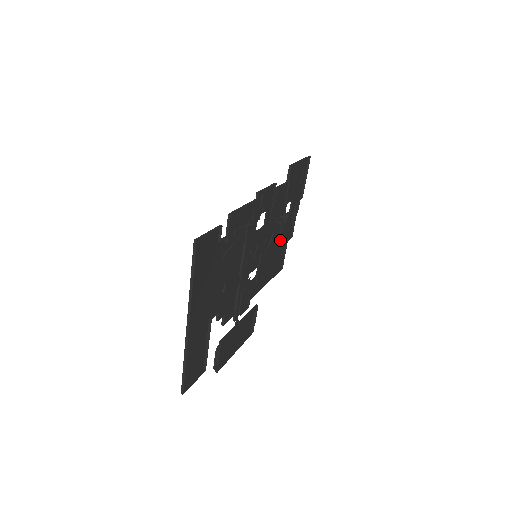
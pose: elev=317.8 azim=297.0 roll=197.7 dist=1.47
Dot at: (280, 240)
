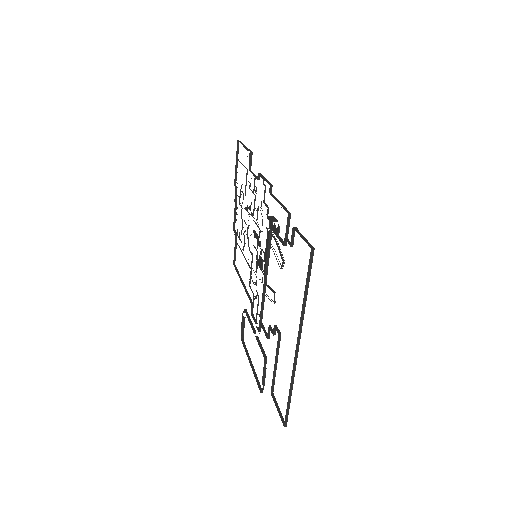
Dot at: (239, 235)
